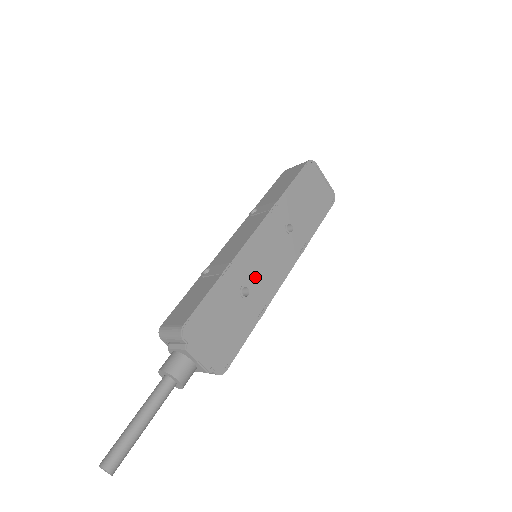
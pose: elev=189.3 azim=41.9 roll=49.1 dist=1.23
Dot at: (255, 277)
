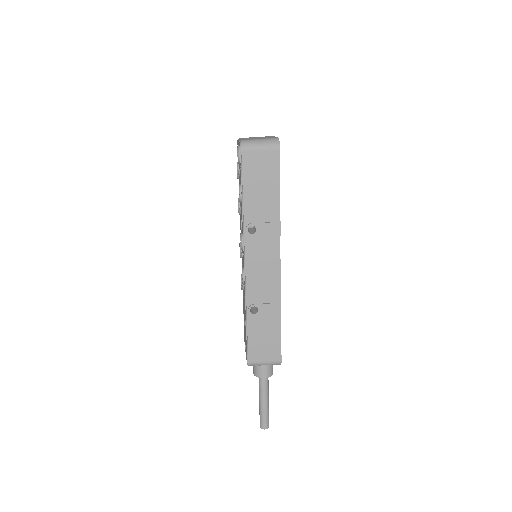
Dot at: occluded
